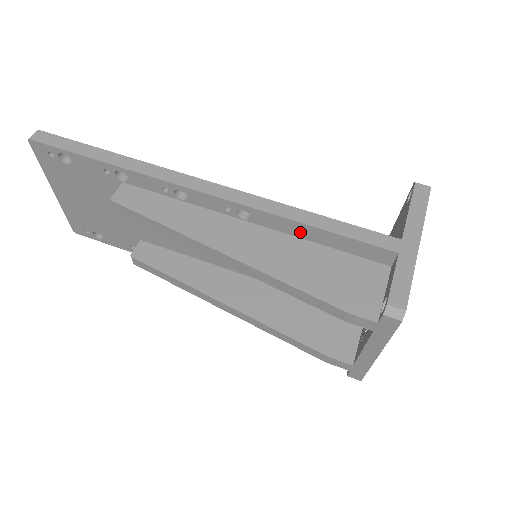
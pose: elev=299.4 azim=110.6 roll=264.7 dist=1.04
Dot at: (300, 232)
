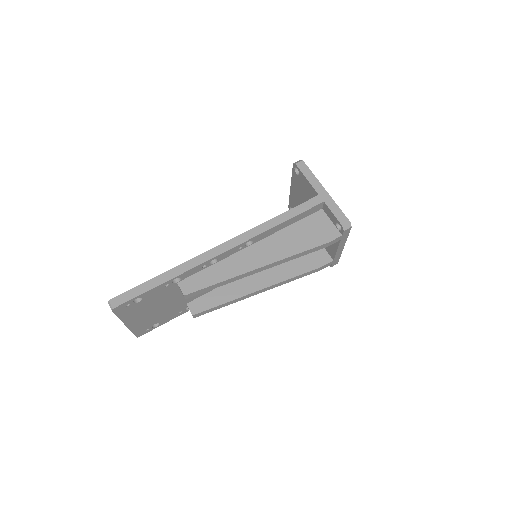
Dot at: (278, 229)
